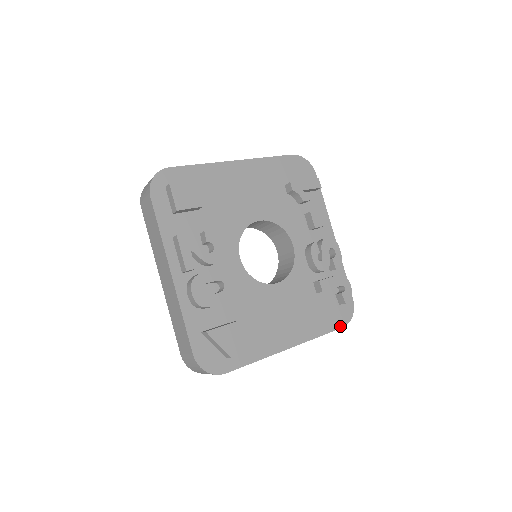
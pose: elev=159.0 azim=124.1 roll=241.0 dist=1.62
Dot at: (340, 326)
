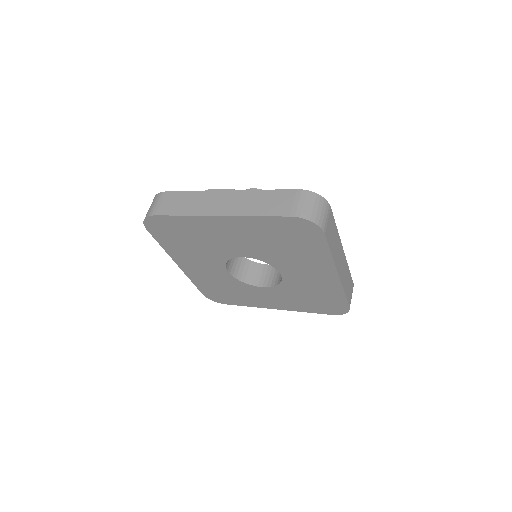
Dot at: occluded
